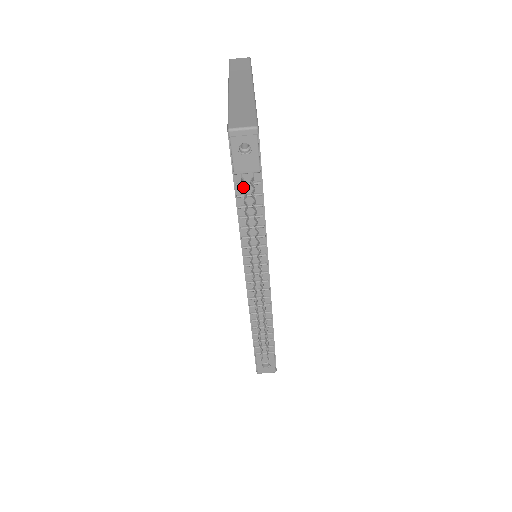
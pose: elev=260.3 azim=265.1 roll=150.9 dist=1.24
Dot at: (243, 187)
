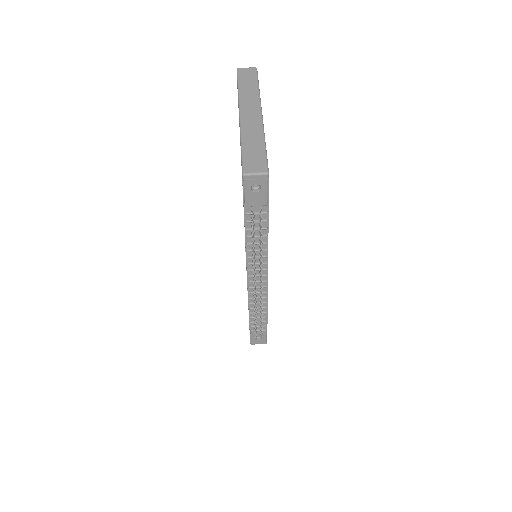
Dot at: occluded
